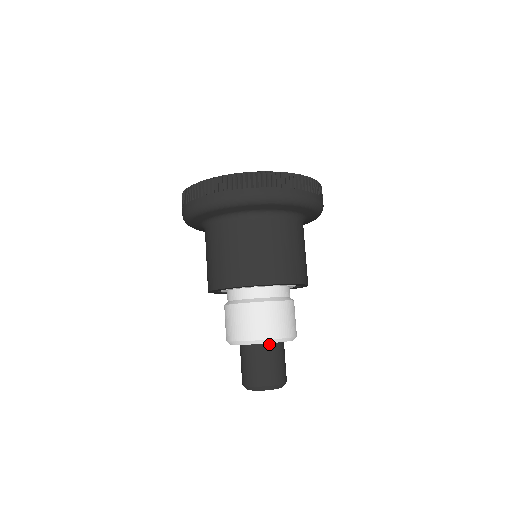
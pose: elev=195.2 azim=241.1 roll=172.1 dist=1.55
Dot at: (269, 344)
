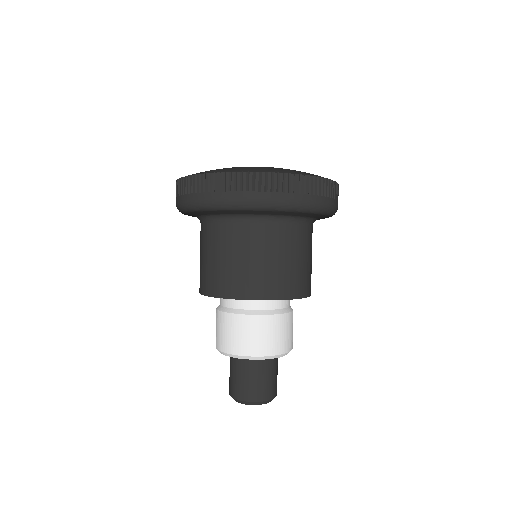
Dot at: occluded
